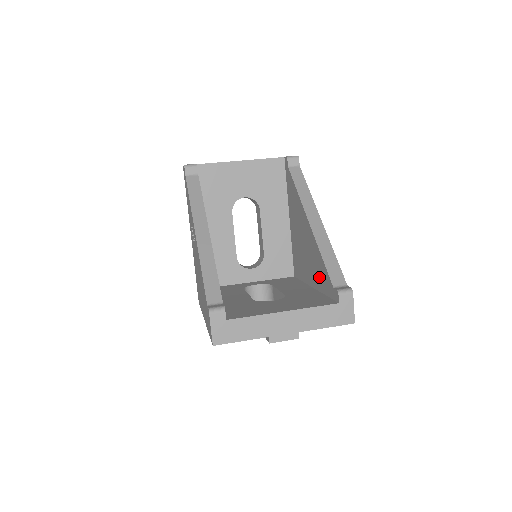
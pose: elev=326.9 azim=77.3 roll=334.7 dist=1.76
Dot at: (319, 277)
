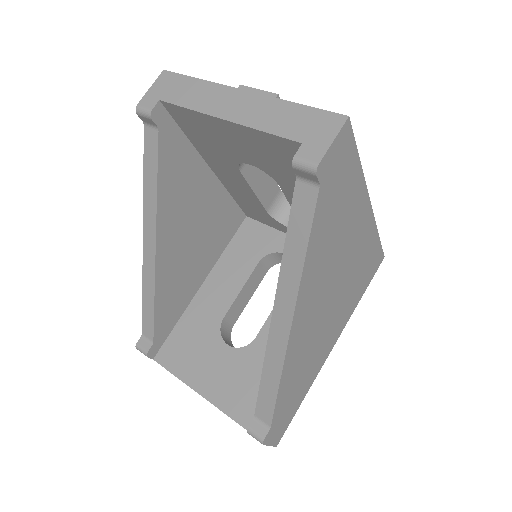
Dot at: occluded
